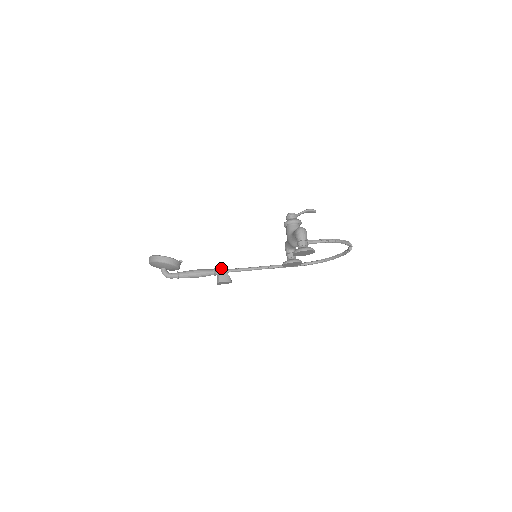
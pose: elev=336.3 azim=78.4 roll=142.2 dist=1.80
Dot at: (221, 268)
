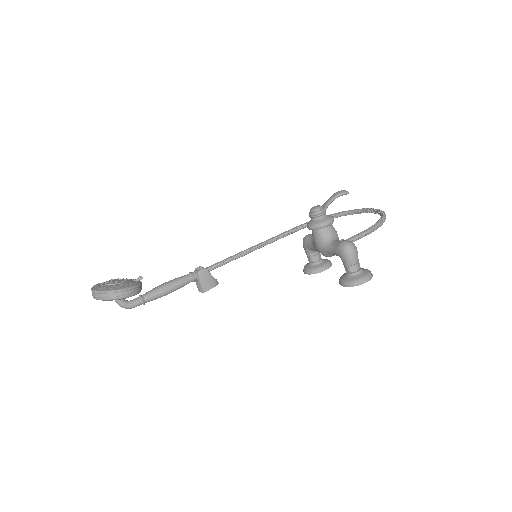
Dot at: (201, 271)
